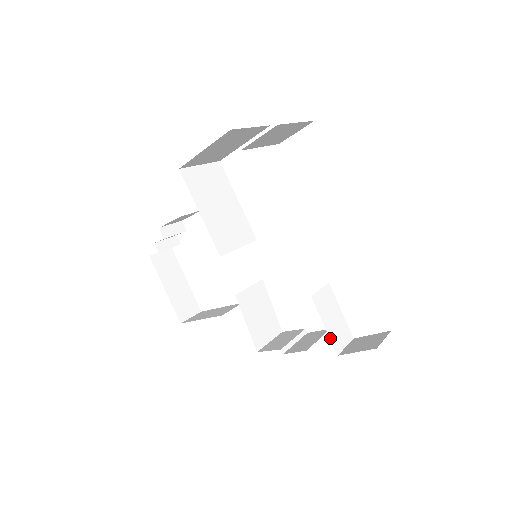
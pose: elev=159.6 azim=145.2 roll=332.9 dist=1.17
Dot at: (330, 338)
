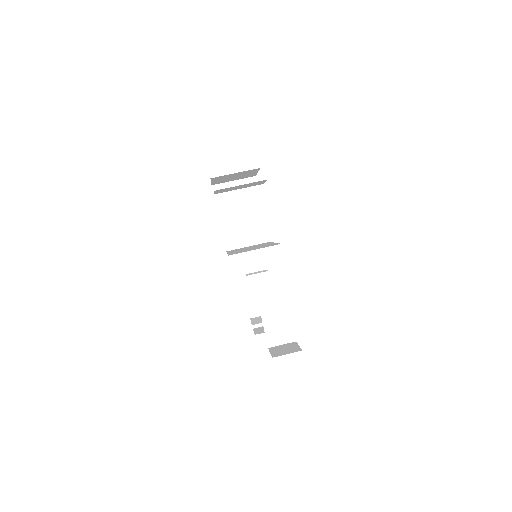
Dot at: (266, 335)
